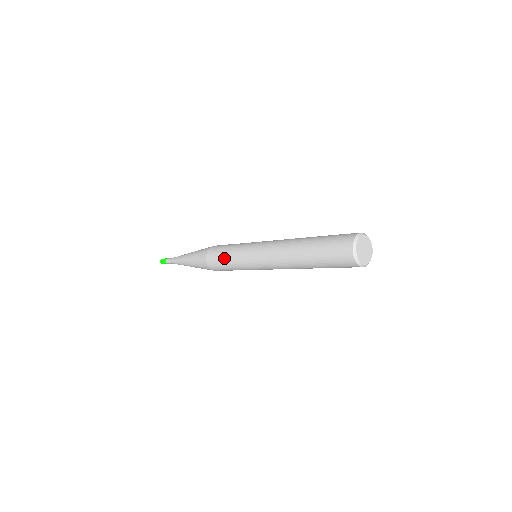
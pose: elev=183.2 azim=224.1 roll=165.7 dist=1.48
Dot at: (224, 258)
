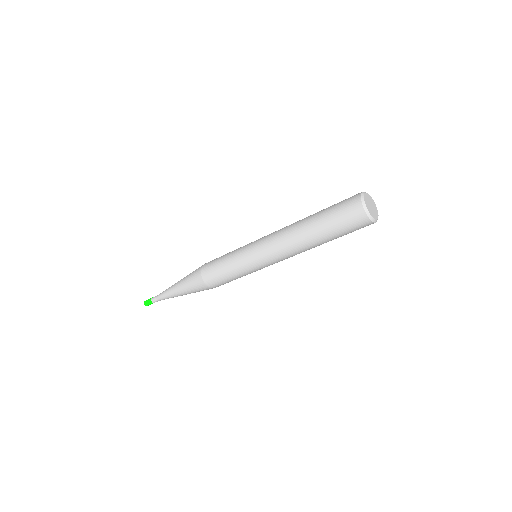
Dot at: (224, 270)
